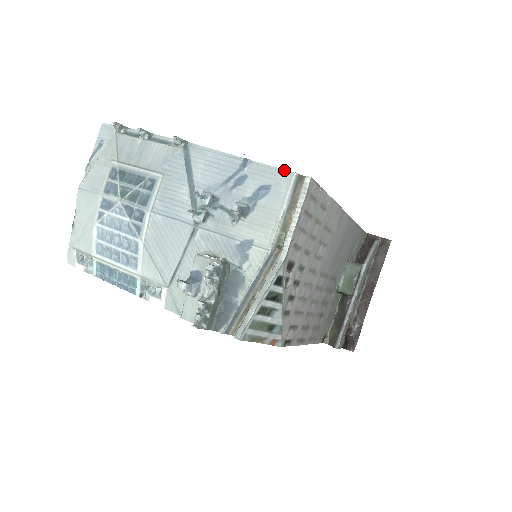
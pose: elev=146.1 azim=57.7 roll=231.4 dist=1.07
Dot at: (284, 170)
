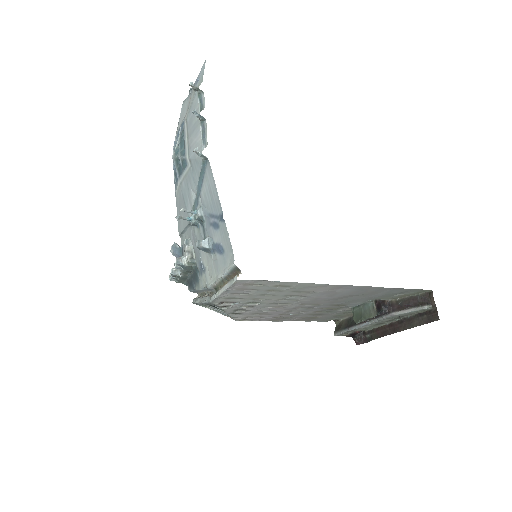
Dot at: occluded
